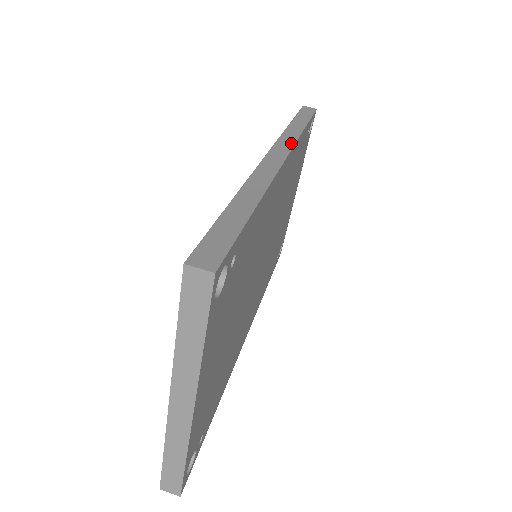
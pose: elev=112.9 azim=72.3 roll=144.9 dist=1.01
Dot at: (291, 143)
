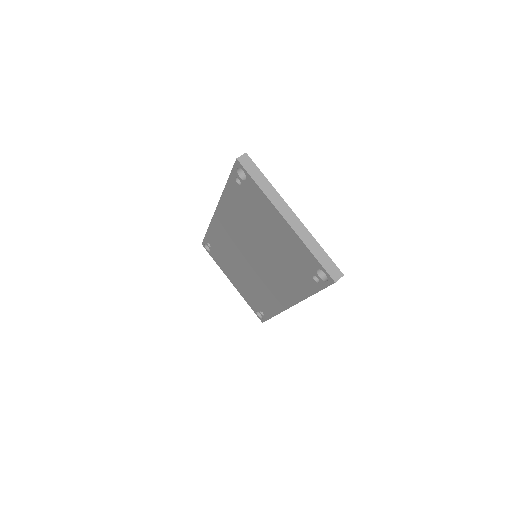
Dot at: occluded
